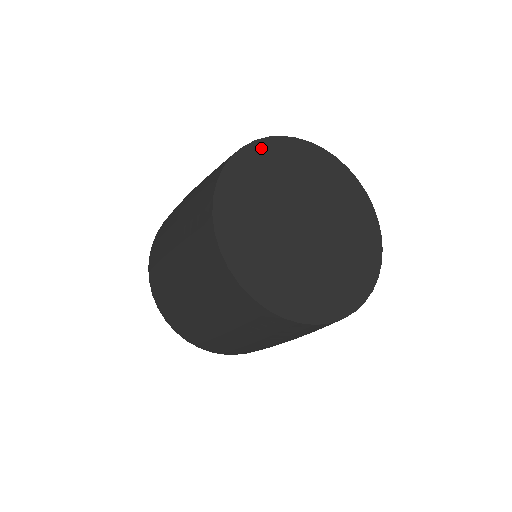
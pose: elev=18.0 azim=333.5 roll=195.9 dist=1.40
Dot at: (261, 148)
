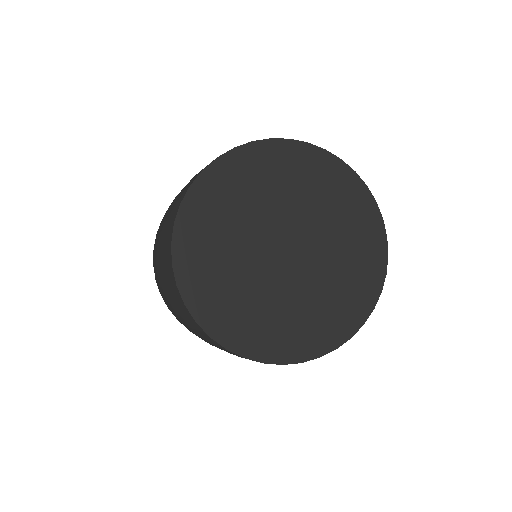
Dot at: (183, 243)
